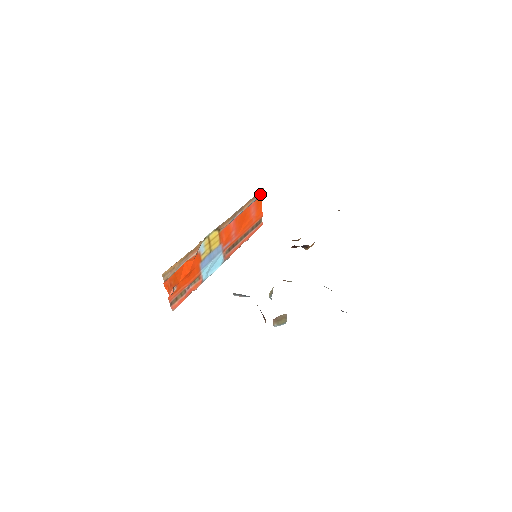
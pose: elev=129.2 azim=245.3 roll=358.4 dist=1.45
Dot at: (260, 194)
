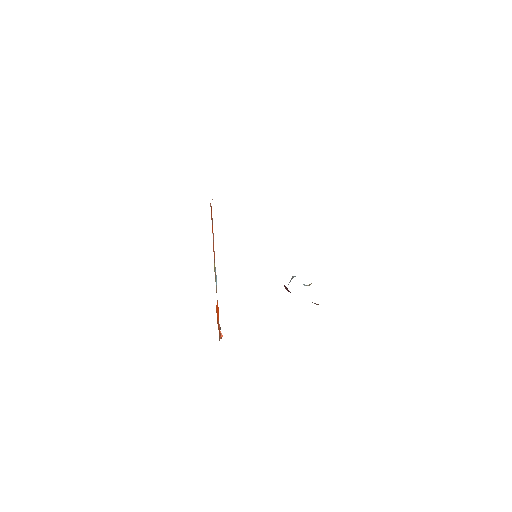
Dot at: occluded
